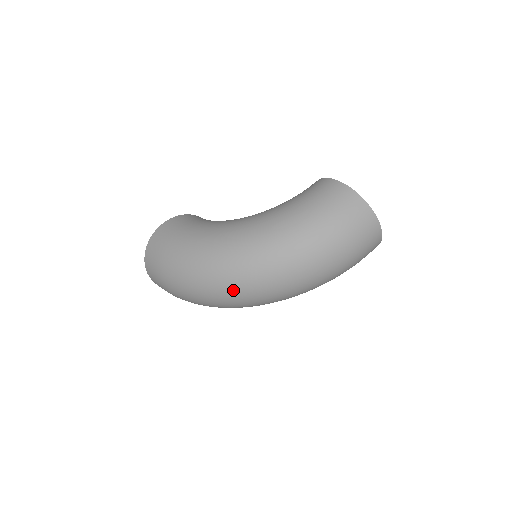
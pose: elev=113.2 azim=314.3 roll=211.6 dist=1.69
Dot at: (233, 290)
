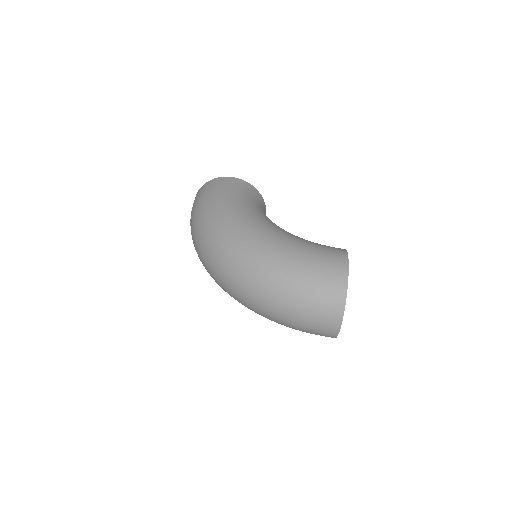
Dot at: (210, 257)
